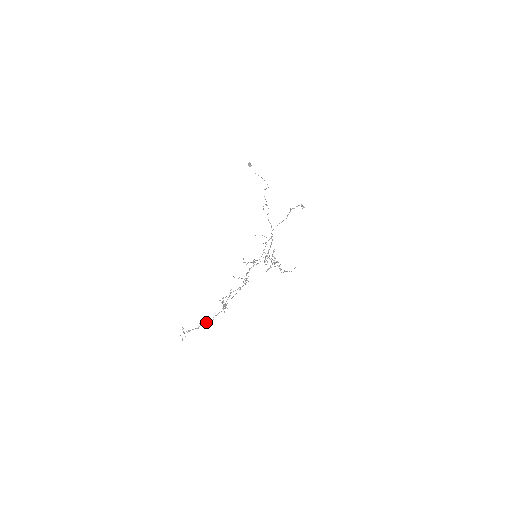
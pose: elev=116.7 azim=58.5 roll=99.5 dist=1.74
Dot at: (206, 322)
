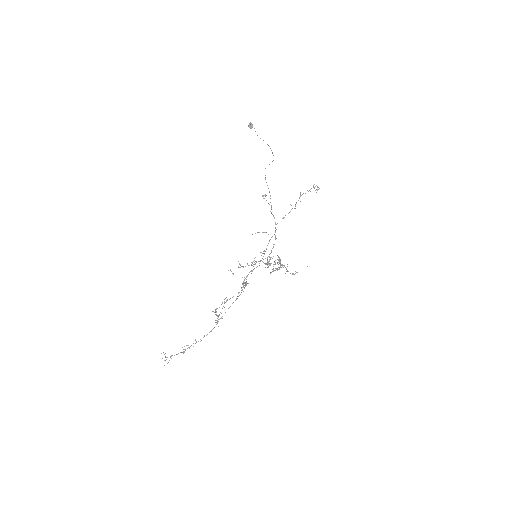
Dot at: occluded
